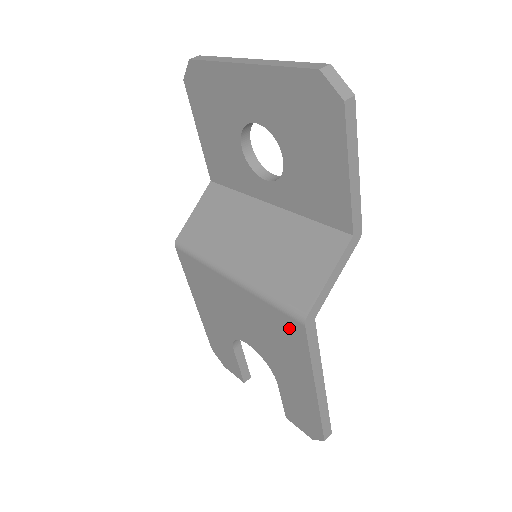
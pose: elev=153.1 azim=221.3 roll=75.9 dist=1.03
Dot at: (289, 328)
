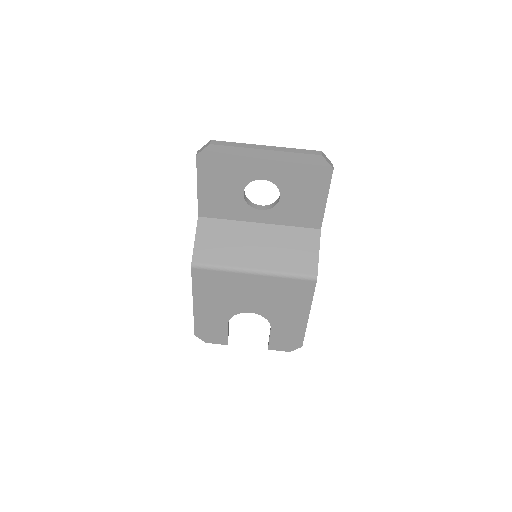
Dot at: (302, 287)
